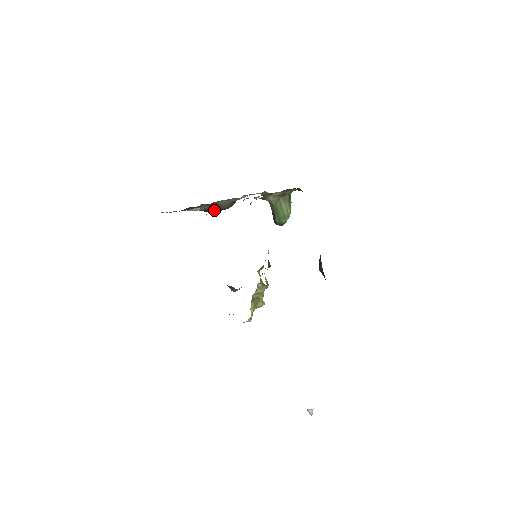
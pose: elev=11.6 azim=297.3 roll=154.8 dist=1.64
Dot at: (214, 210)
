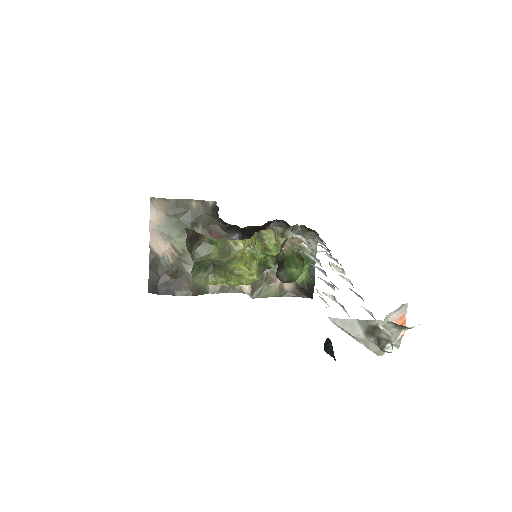
Dot at: (172, 287)
